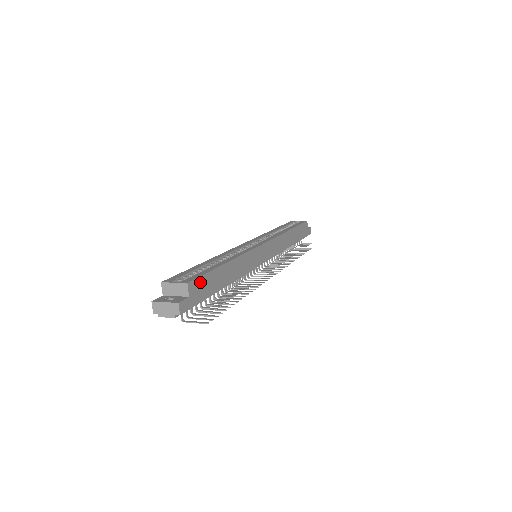
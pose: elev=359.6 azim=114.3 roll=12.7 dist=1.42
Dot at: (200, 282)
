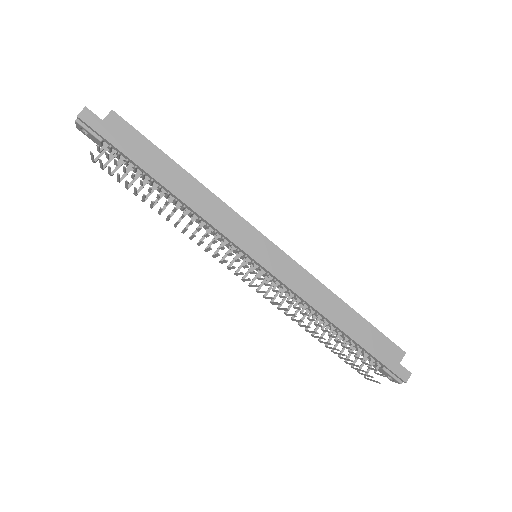
Dot at: (129, 131)
